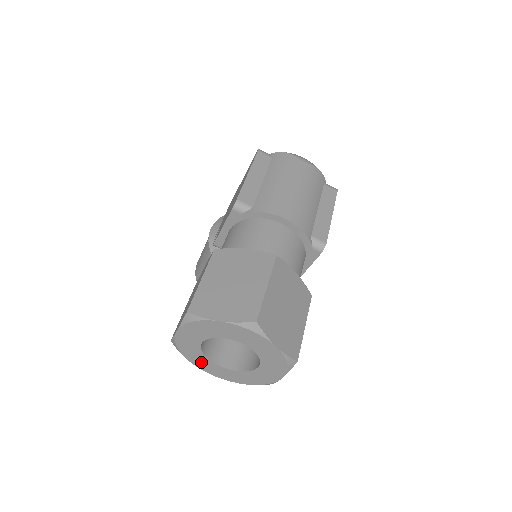
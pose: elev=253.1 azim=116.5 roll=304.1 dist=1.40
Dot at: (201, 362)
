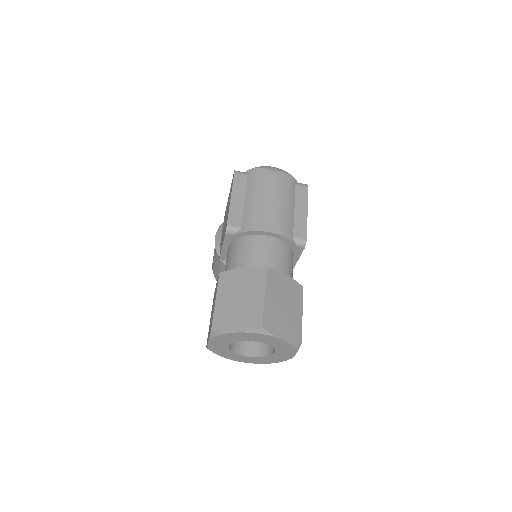
Dot at: (233, 357)
